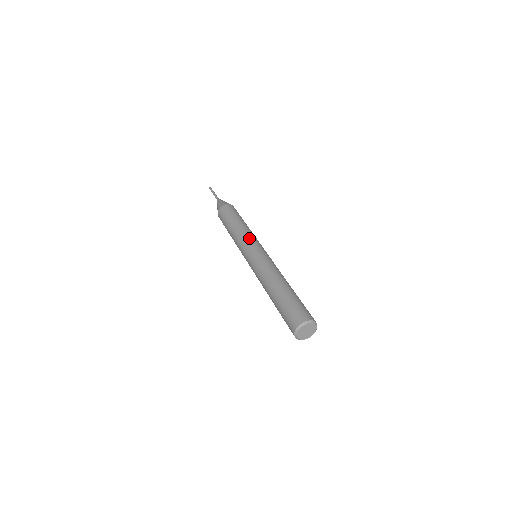
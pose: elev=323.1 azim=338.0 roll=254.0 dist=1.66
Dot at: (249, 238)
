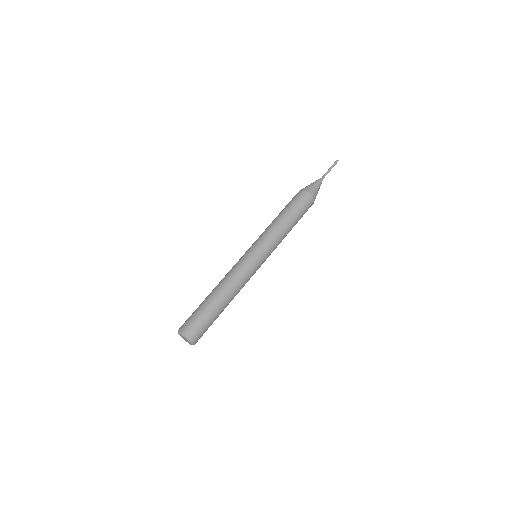
Dot at: (259, 237)
